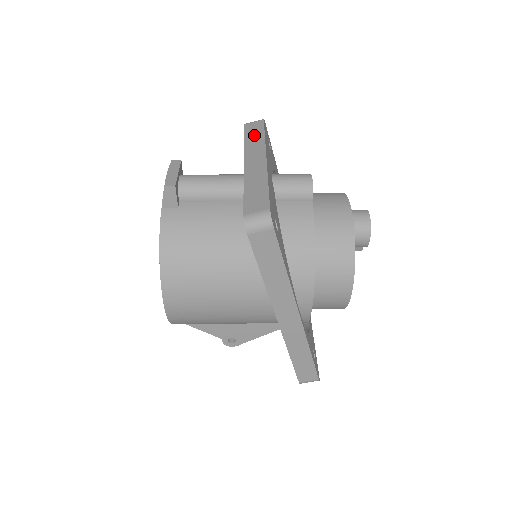
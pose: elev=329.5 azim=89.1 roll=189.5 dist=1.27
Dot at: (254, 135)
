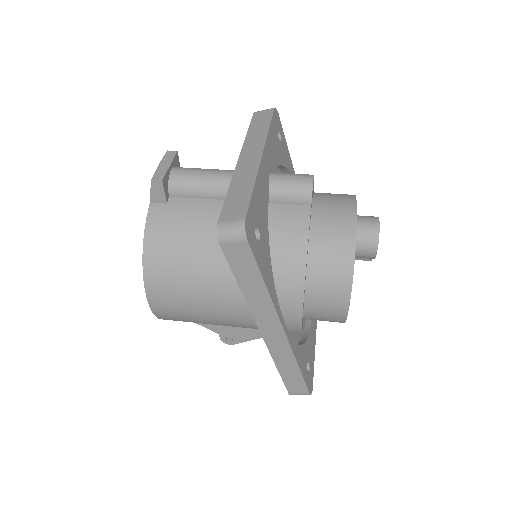
Dot at: (259, 127)
